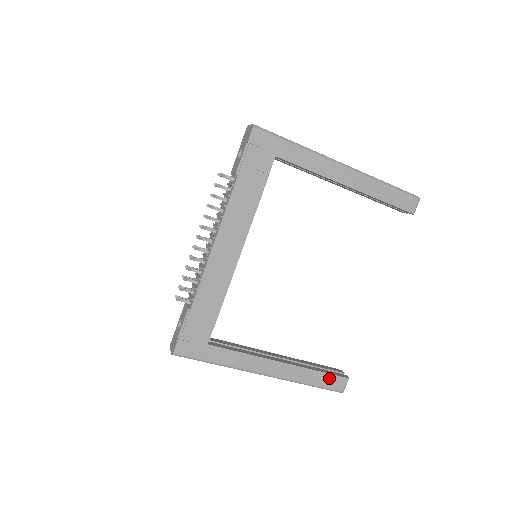
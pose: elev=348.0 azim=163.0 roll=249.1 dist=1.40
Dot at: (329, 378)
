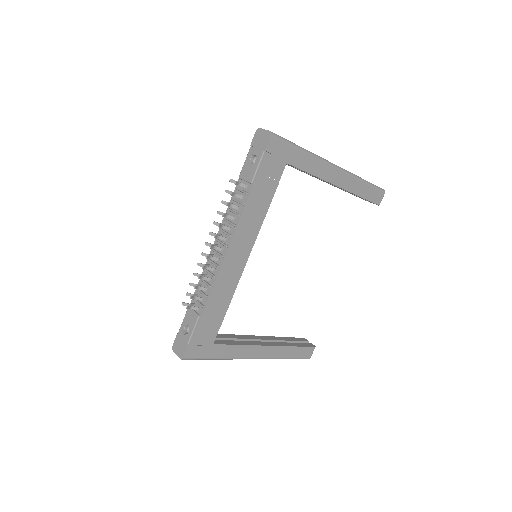
Dot at: (302, 350)
